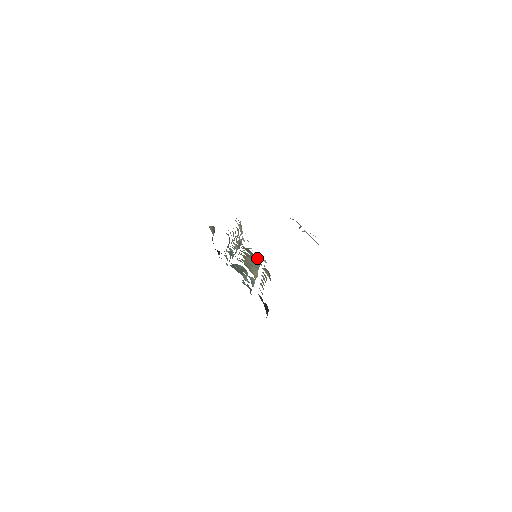
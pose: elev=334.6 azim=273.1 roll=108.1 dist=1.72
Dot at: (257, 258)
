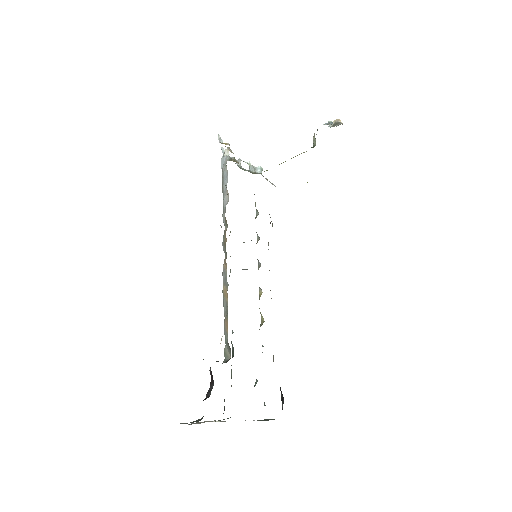
Dot at: occluded
